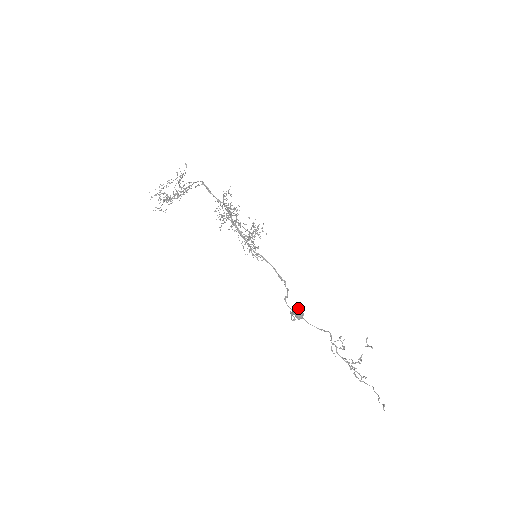
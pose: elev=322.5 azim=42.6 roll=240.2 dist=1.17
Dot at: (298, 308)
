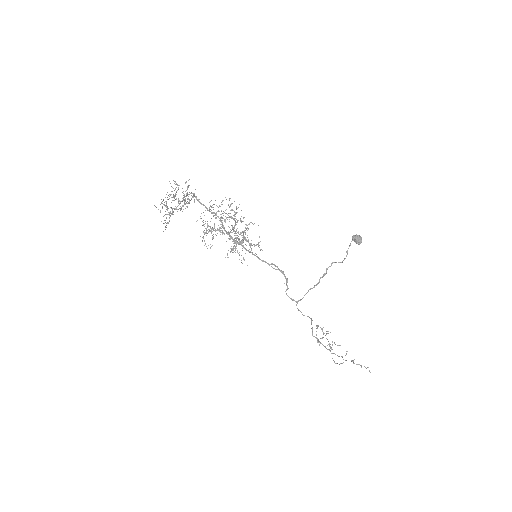
Dot at: (356, 234)
